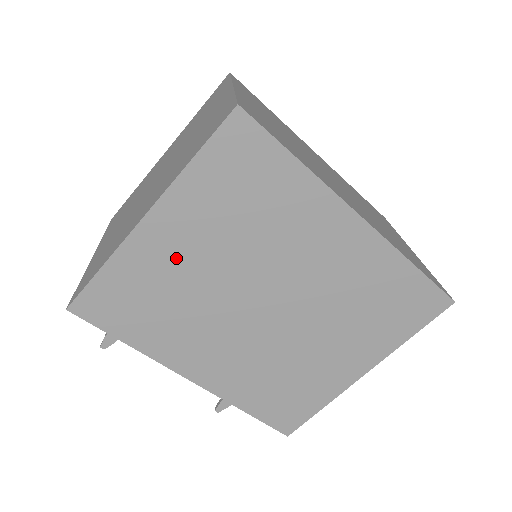
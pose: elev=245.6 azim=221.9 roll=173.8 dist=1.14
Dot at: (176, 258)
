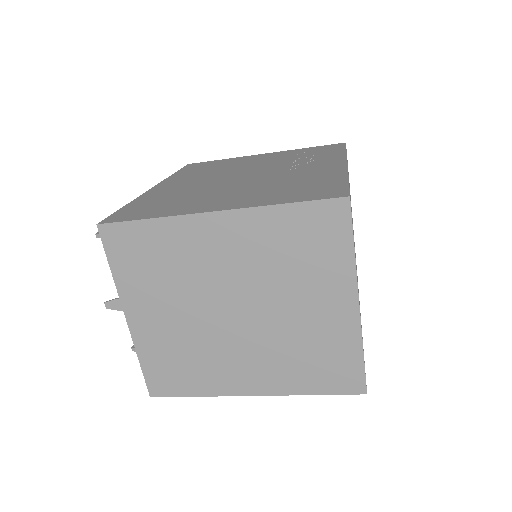
Dot at: occluded
